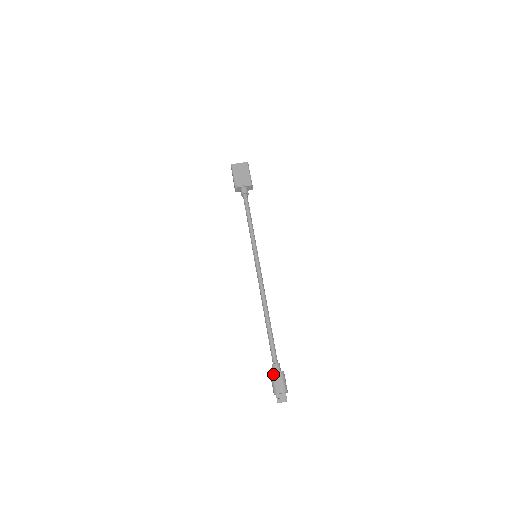
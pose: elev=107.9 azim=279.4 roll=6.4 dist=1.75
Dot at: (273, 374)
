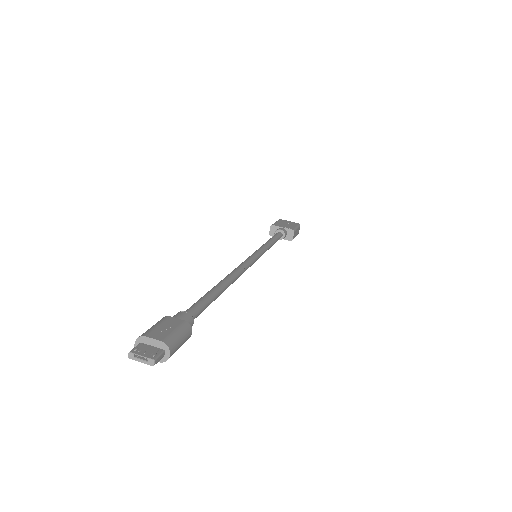
Dot at: (166, 316)
